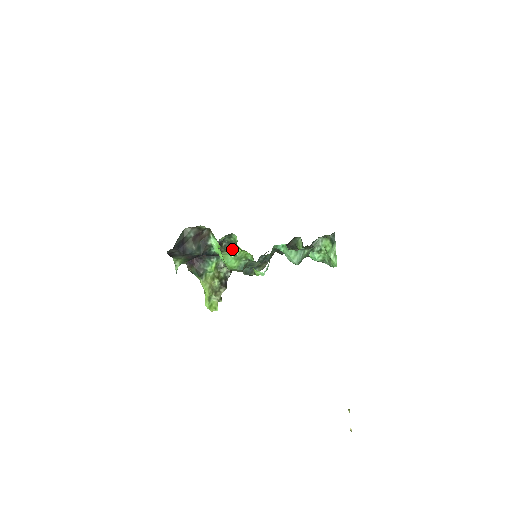
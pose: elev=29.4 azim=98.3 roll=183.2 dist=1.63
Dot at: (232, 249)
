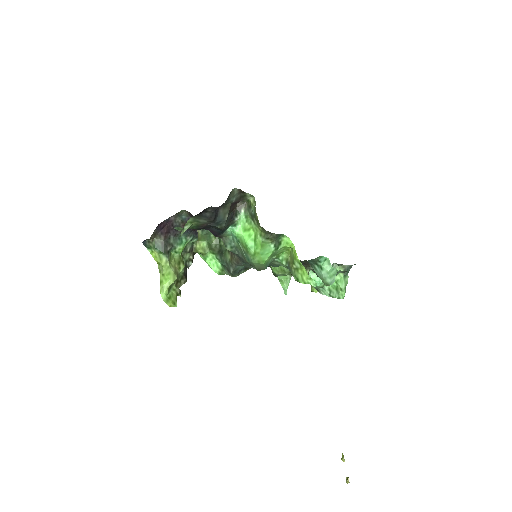
Dot at: (279, 240)
